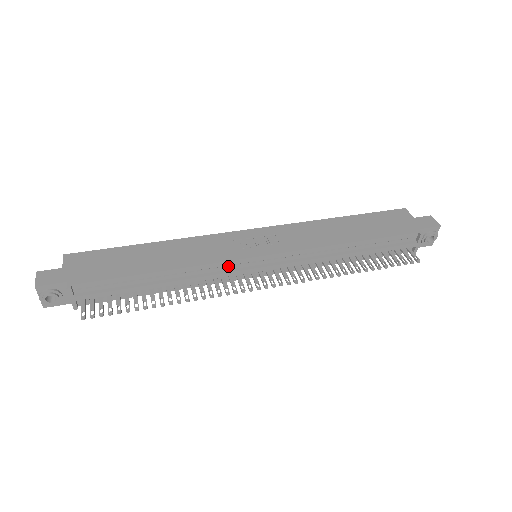
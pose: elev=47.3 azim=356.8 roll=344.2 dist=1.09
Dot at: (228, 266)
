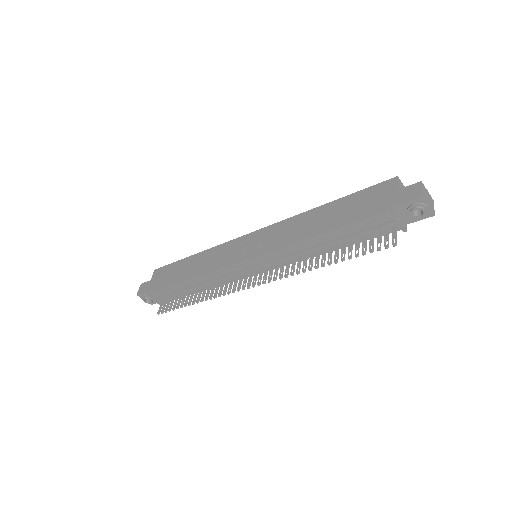
Dot at: (228, 270)
